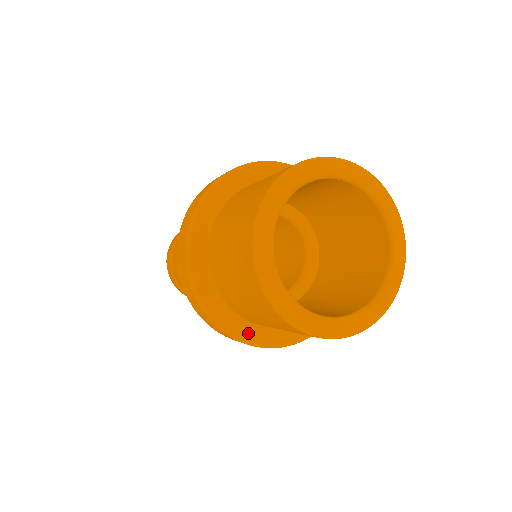
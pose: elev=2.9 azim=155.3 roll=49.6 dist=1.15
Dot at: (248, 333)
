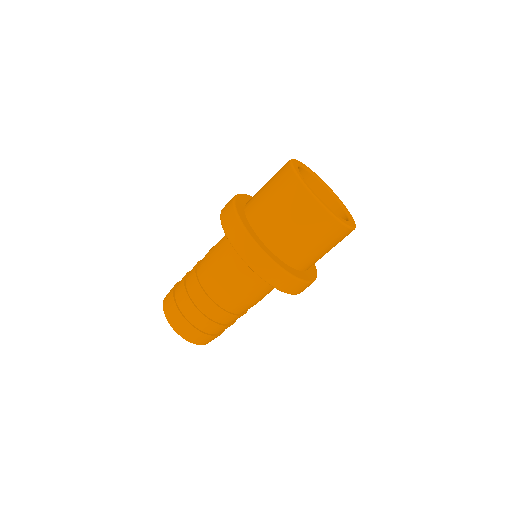
Dot at: (241, 214)
